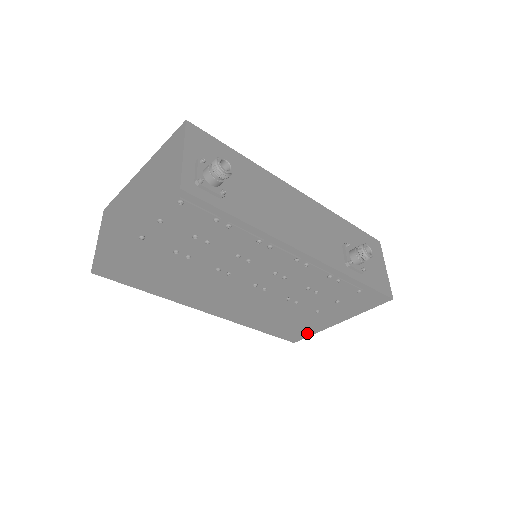
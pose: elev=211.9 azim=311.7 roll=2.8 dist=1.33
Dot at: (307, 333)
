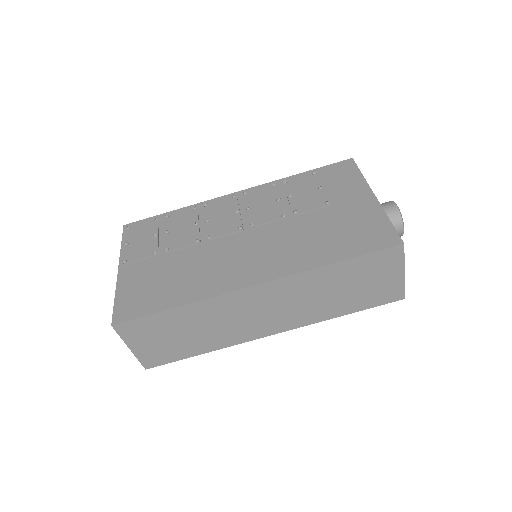
Dot at: (382, 225)
